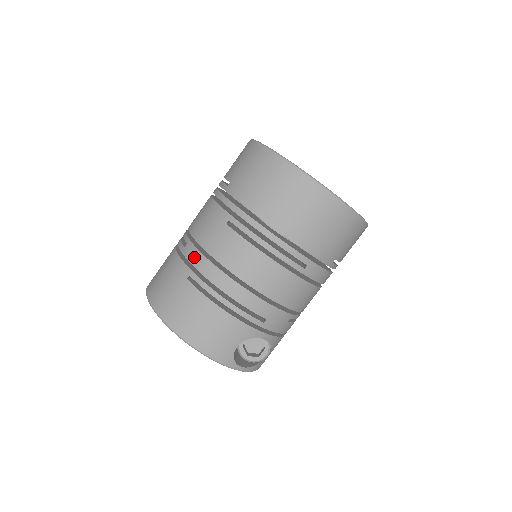
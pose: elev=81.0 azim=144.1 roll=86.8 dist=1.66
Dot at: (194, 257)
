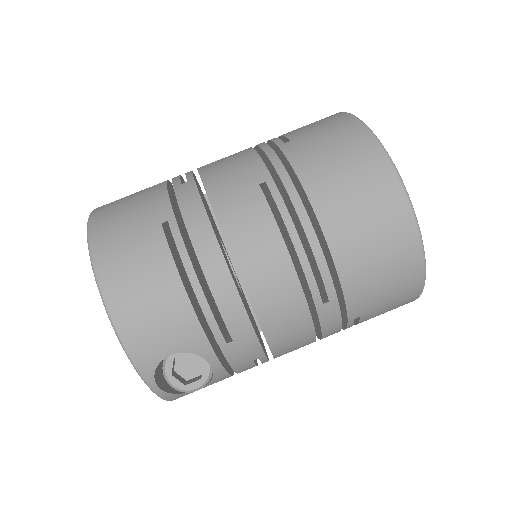
Dot at: (189, 201)
